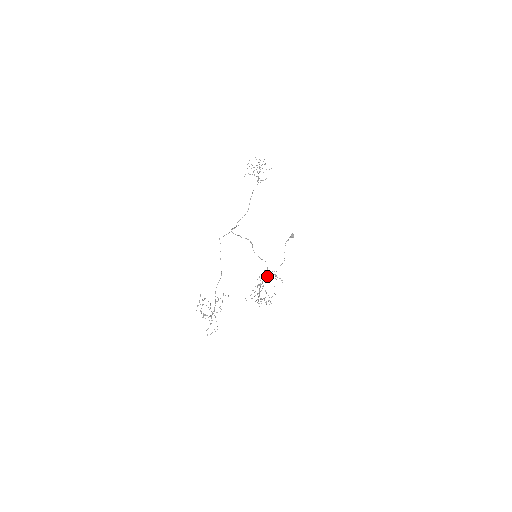
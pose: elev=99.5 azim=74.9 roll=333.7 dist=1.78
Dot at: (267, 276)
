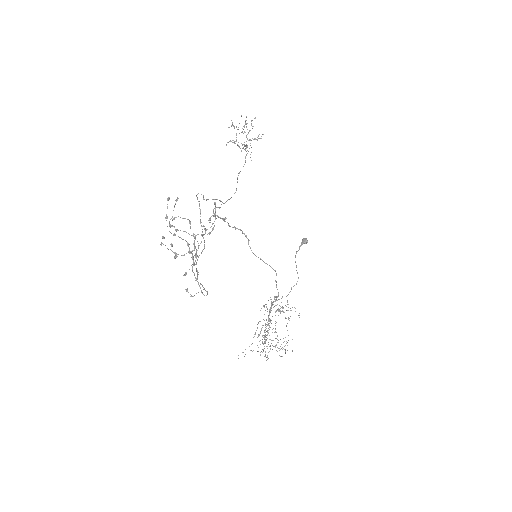
Dot at: occluded
